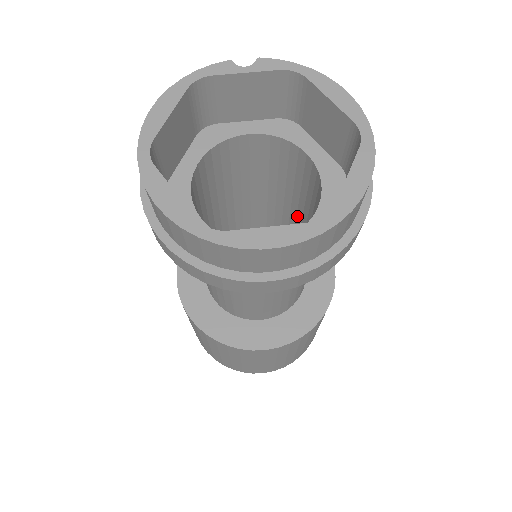
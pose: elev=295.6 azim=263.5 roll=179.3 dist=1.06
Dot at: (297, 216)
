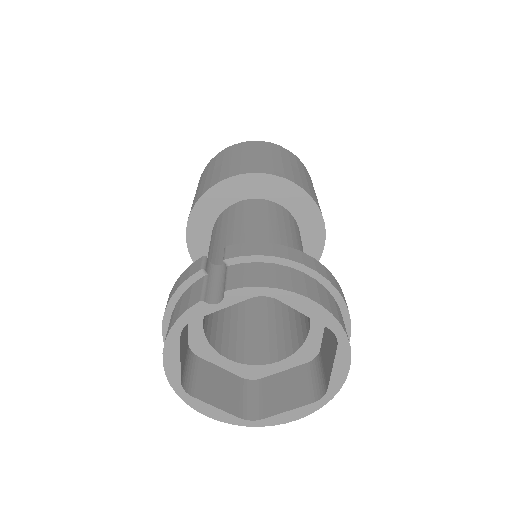
Dot at: occluded
